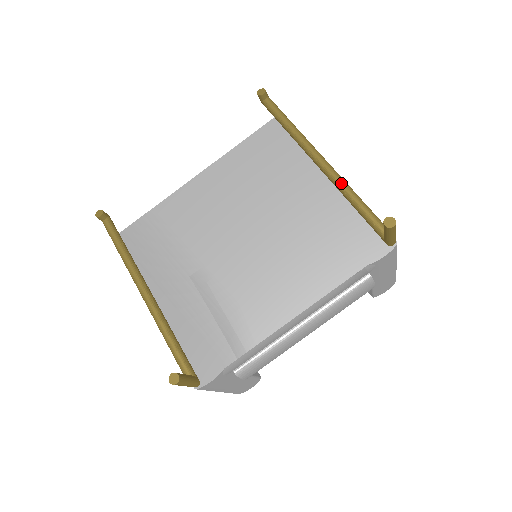
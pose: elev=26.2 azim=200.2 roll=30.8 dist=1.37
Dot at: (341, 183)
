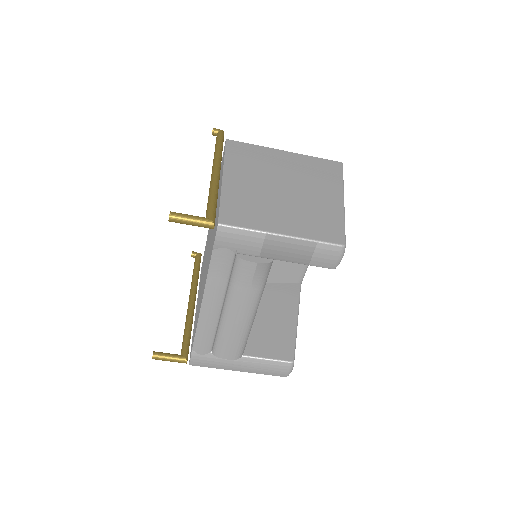
Dot at: (210, 186)
